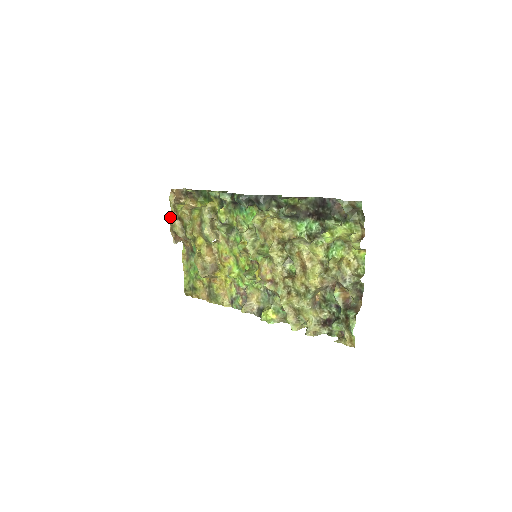
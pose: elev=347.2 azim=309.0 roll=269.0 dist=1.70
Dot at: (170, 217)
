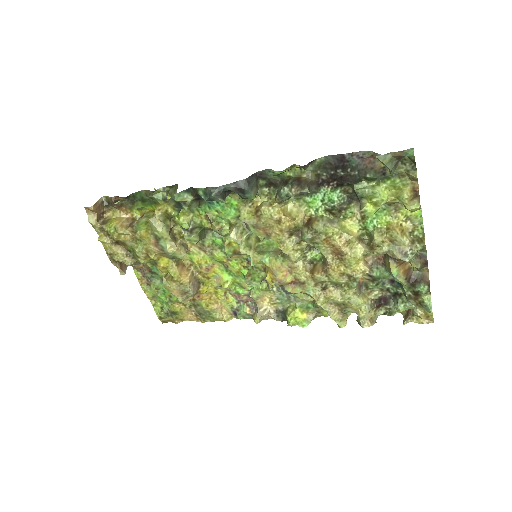
Dot at: occluded
